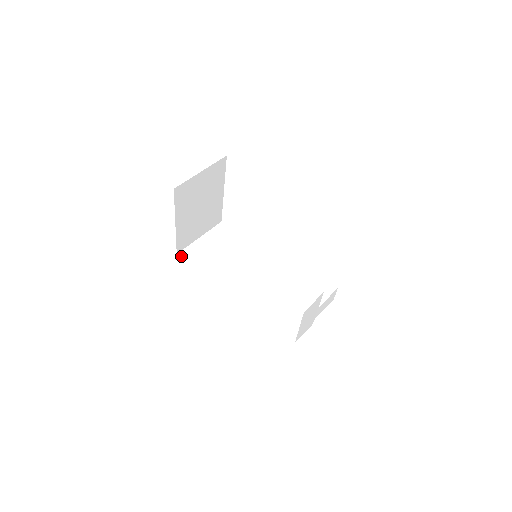
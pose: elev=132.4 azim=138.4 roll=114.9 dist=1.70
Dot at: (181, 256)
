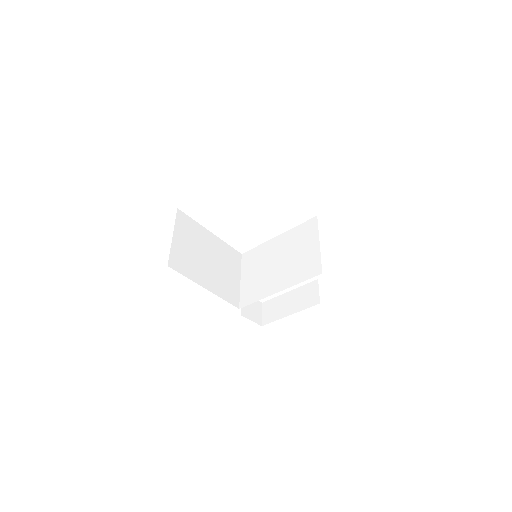
Dot at: (172, 267)
